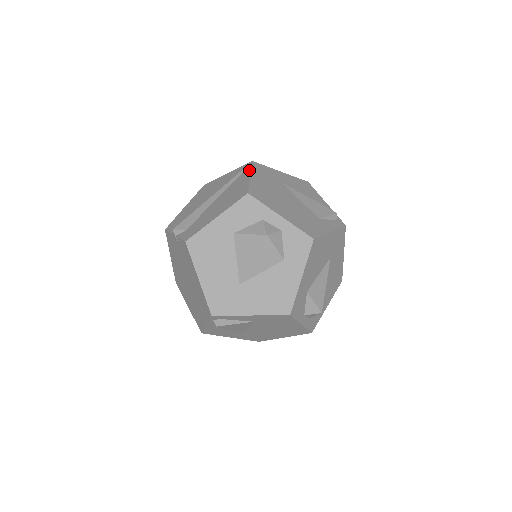
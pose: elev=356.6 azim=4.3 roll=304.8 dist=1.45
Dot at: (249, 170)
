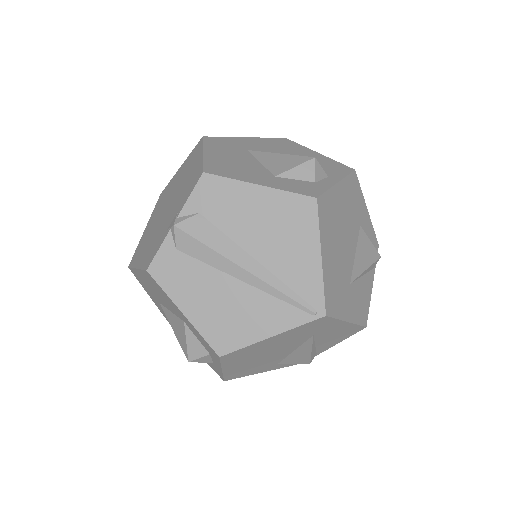
Dot at: (293, 324)
